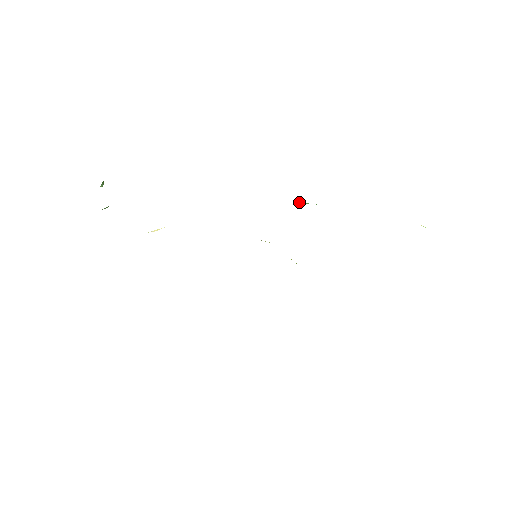
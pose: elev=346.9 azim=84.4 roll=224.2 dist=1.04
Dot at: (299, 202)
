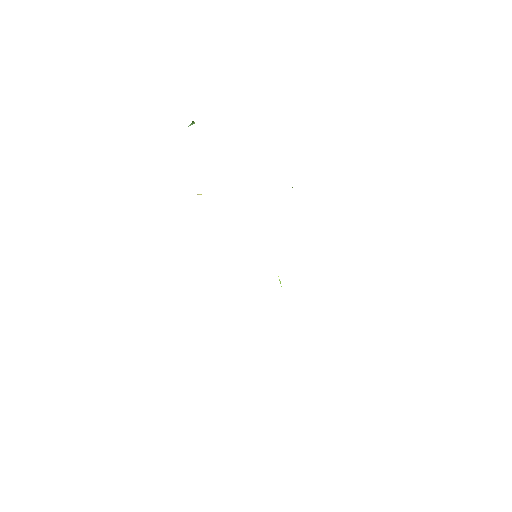
Dot at: occluded
